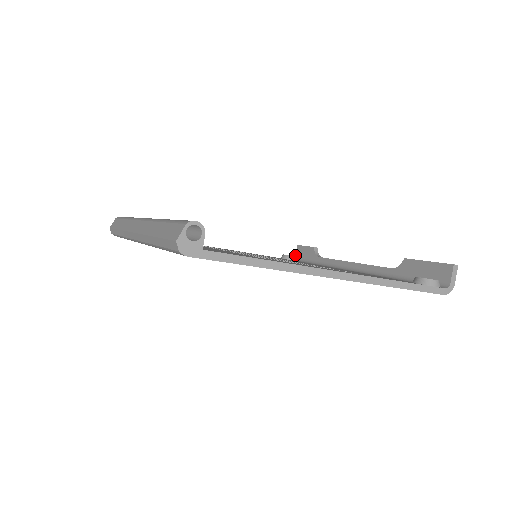
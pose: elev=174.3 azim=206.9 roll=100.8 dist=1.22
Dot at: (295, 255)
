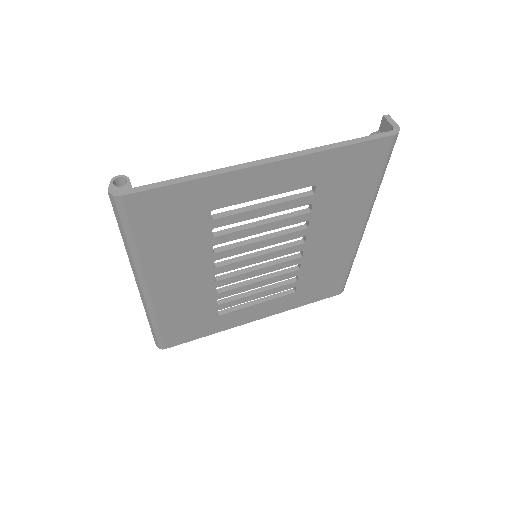
Dot at: occluded
